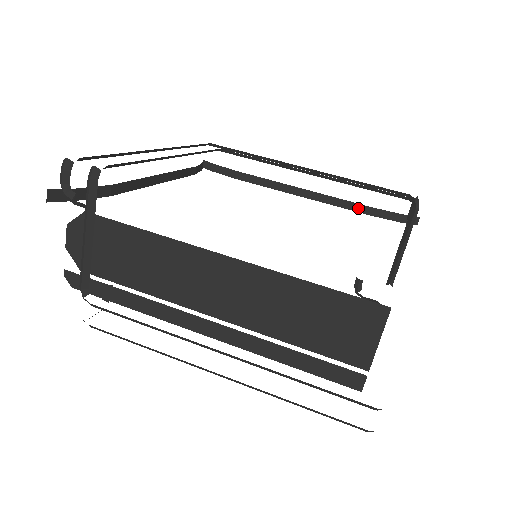
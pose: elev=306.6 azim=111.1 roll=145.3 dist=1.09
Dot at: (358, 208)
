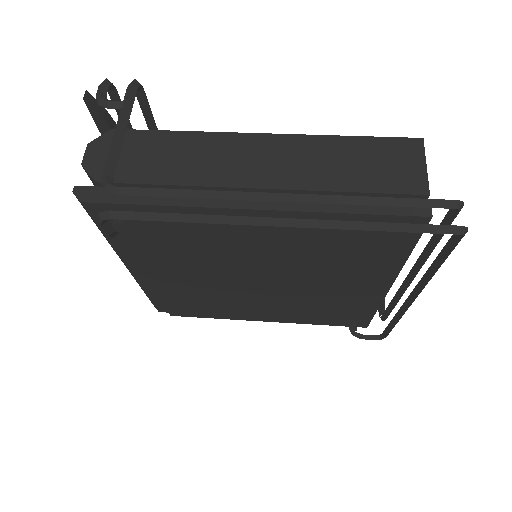
Dot at: occluded
